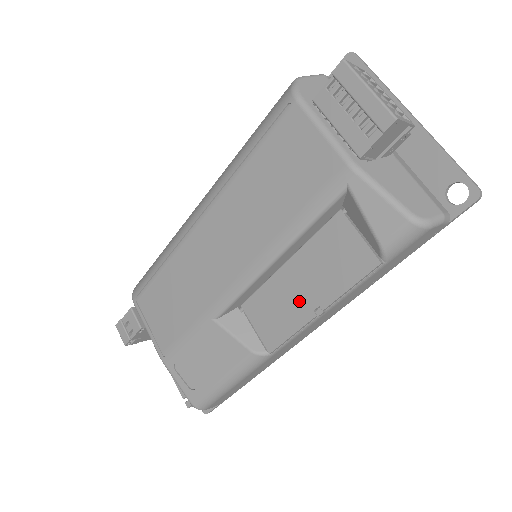
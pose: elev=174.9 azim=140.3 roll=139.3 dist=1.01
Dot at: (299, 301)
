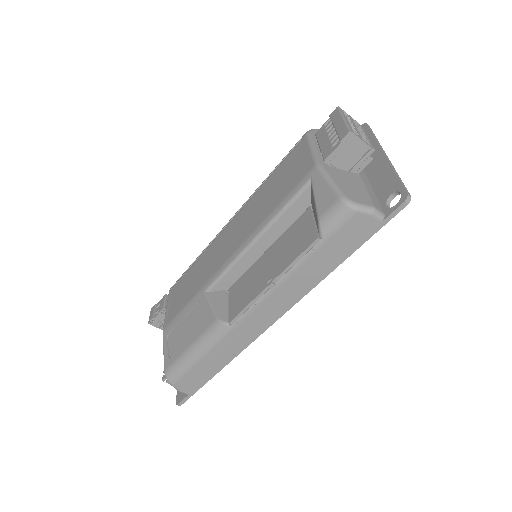
Dot at: (262, 277)
